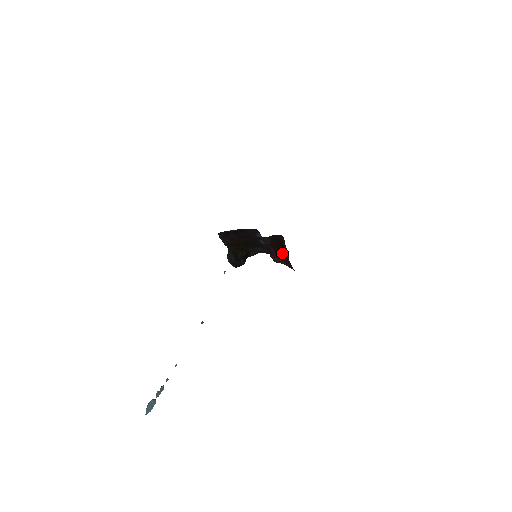
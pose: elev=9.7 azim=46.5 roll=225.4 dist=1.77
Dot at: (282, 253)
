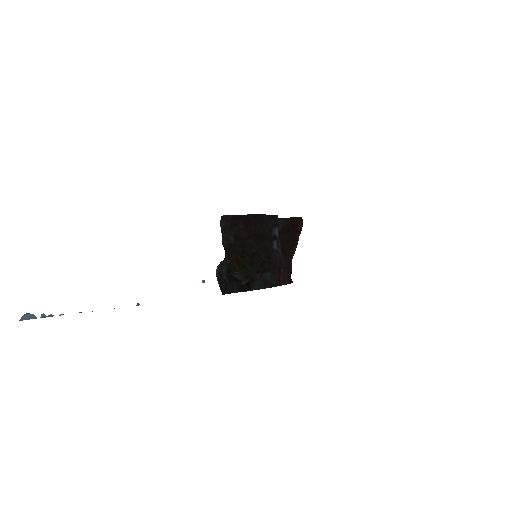
Dot at: (289, 246)
